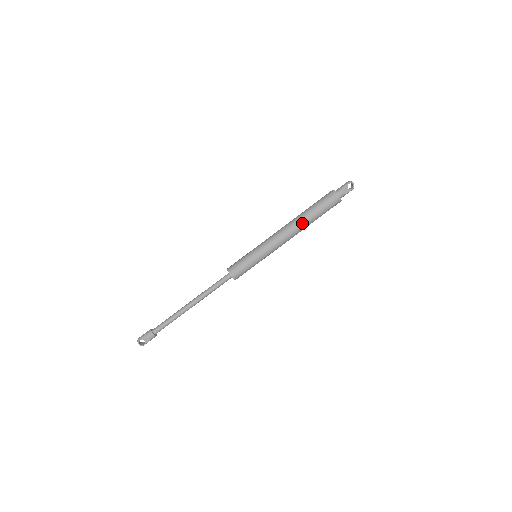
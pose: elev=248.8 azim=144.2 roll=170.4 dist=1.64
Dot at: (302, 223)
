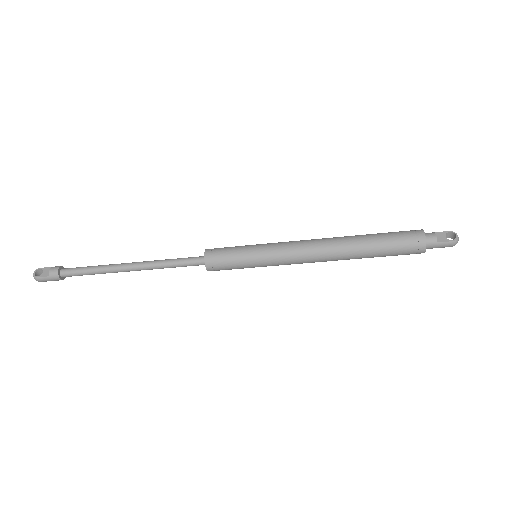
Dot at: (347, 240)
